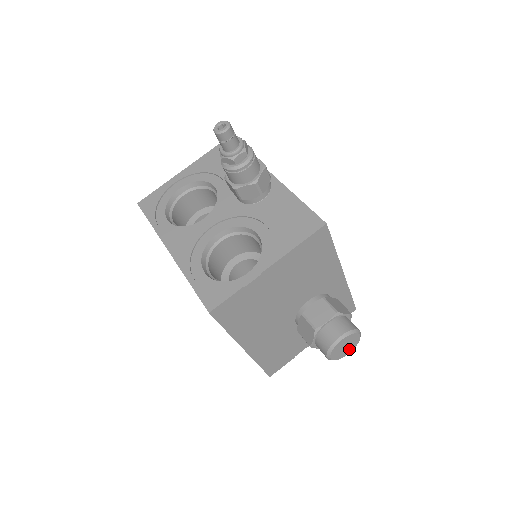
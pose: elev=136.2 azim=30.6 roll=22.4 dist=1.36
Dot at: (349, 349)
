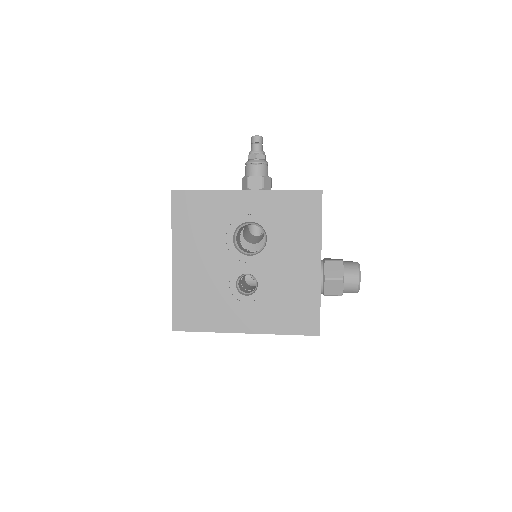
Dot at: occluded
